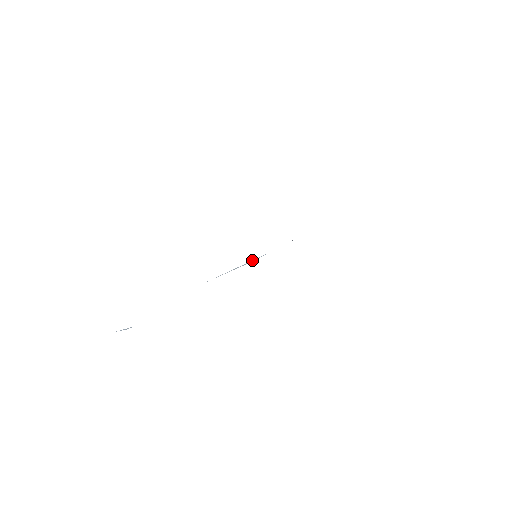
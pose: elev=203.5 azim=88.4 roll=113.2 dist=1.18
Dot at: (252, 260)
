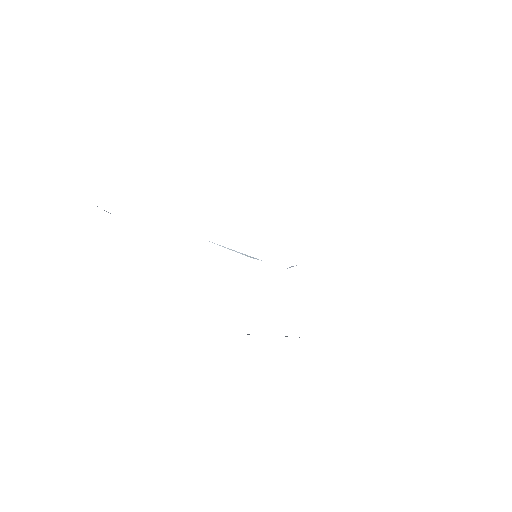
Dot at: occluded
